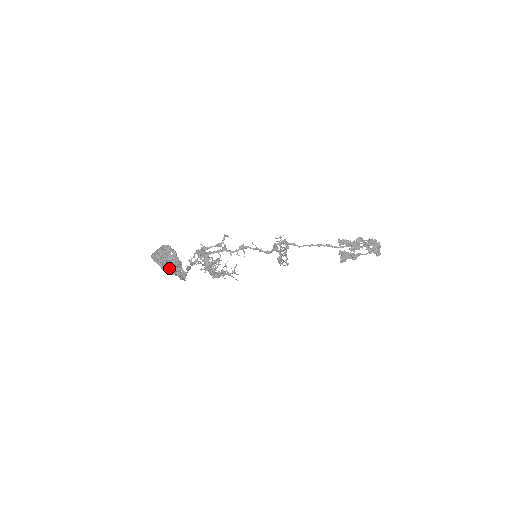
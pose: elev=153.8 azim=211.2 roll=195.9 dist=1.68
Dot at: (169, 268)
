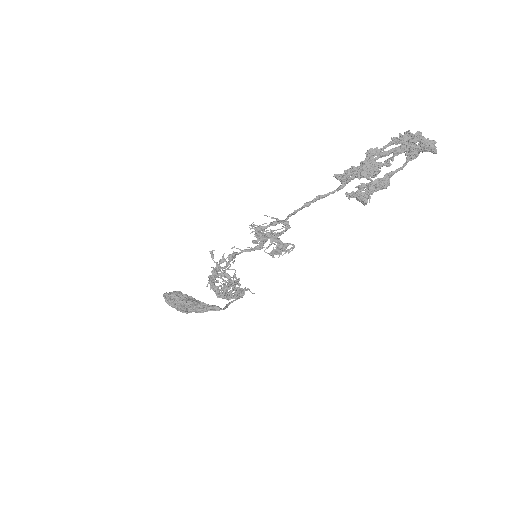
Dot at: (189, 310)
